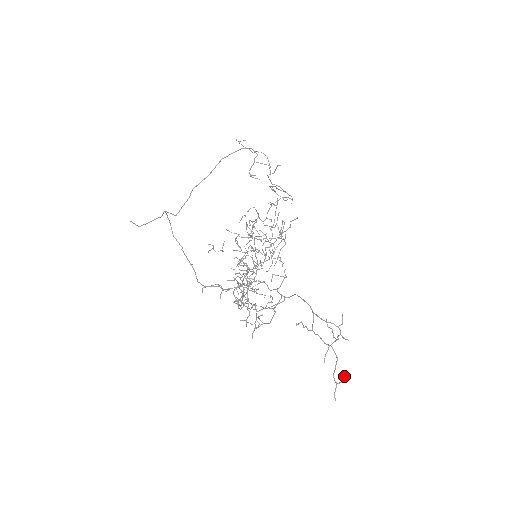
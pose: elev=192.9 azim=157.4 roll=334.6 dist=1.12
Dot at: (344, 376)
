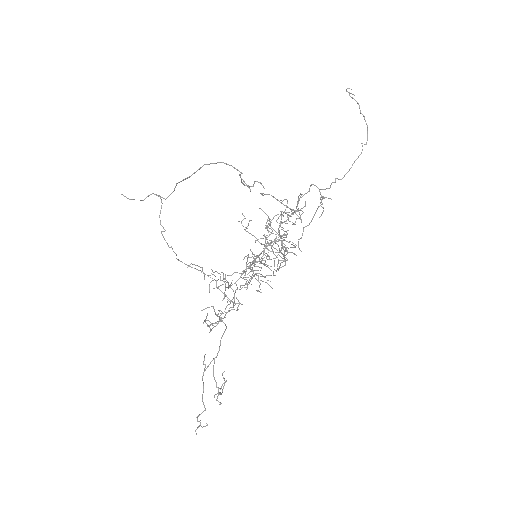
Dot at: (206, 425)
